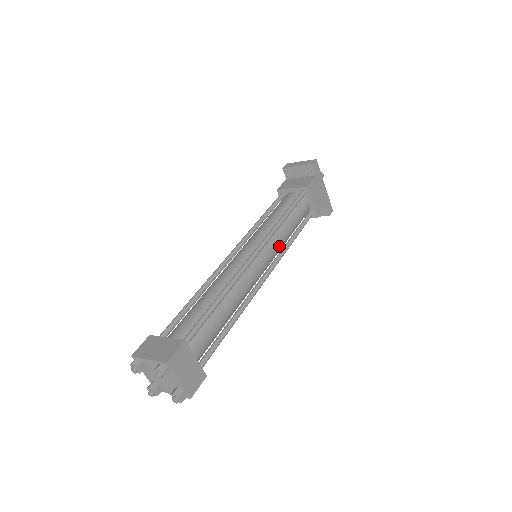
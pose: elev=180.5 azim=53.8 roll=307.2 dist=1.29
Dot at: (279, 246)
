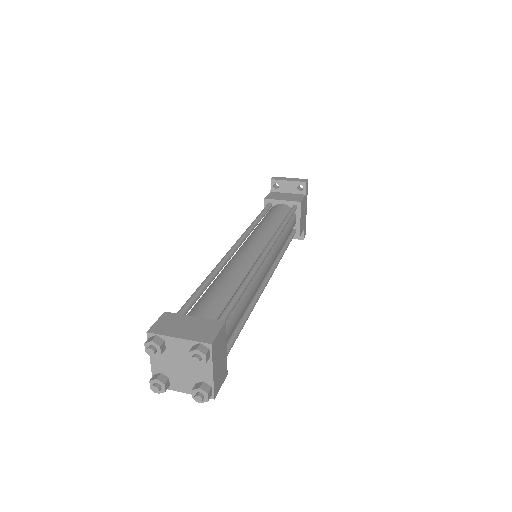
Dot at: (278, 252)
